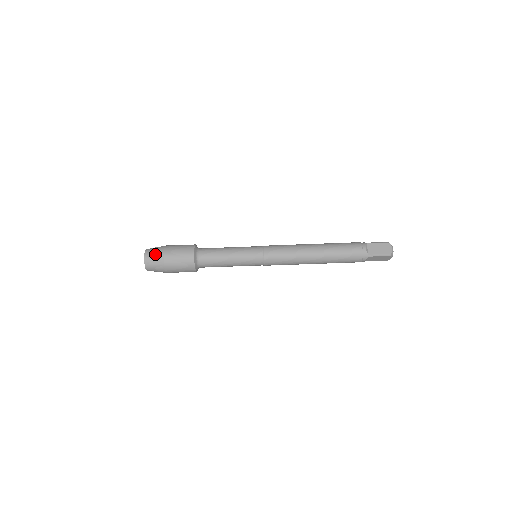
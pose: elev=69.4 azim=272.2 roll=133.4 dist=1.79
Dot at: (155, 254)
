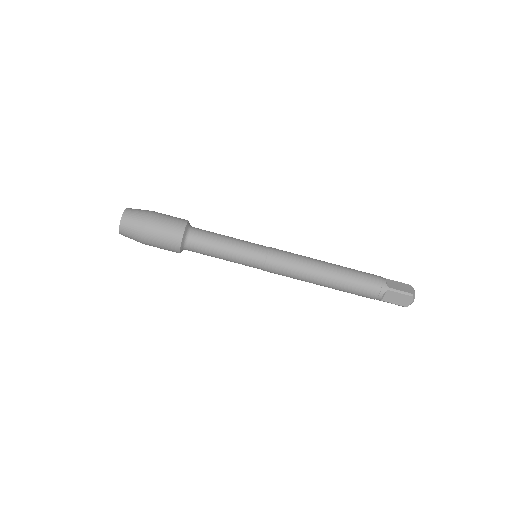
Dot at: (139, 211)
